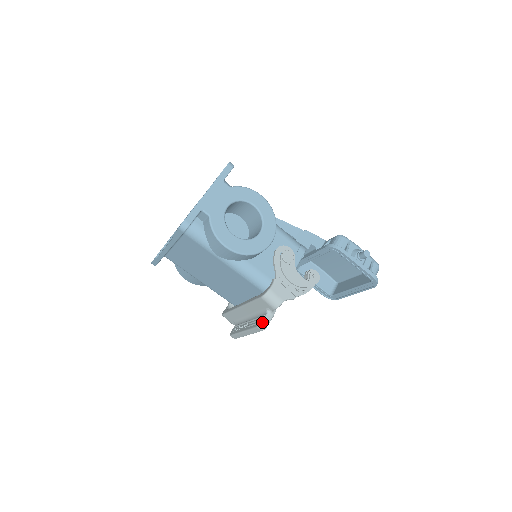
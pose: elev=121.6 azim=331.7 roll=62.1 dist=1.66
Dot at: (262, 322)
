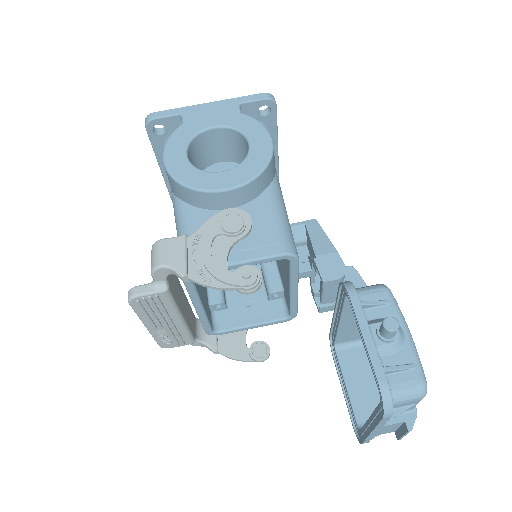
Dot at: (133, 287)
